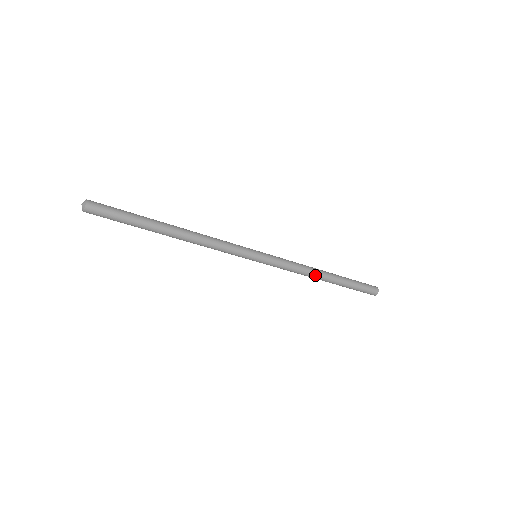
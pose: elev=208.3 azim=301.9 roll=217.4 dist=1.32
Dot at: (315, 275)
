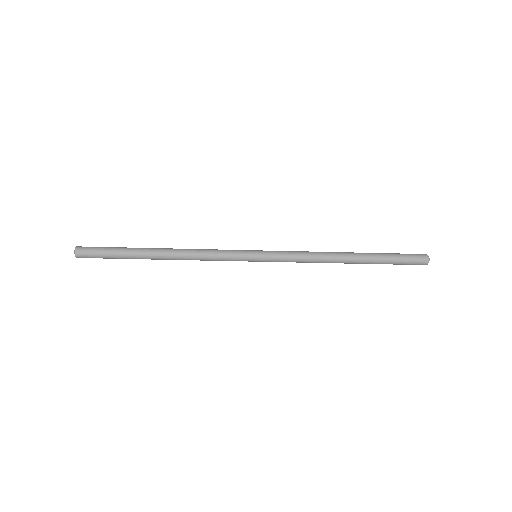
Dot at: (332, 260)
